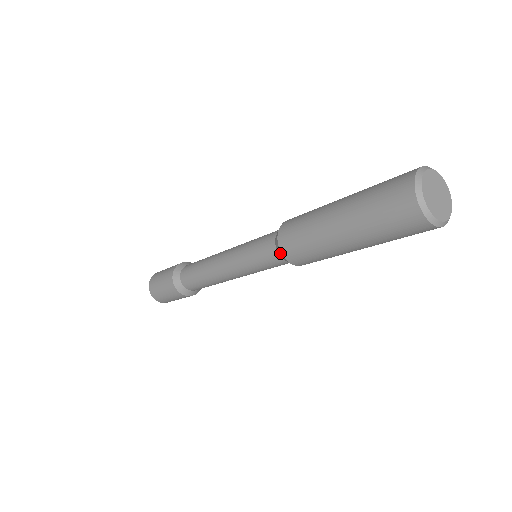
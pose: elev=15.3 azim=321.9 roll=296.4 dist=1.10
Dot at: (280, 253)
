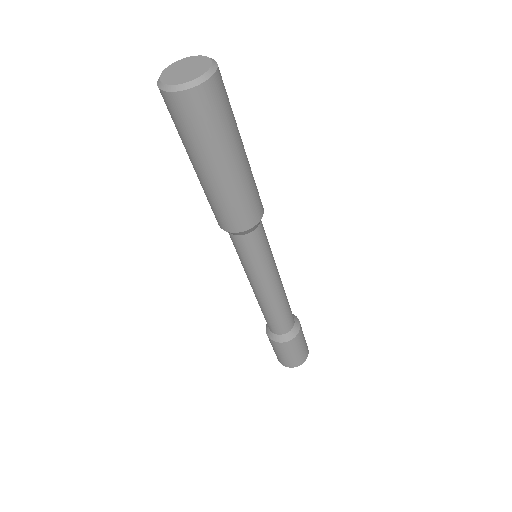
Dot at: occluded
